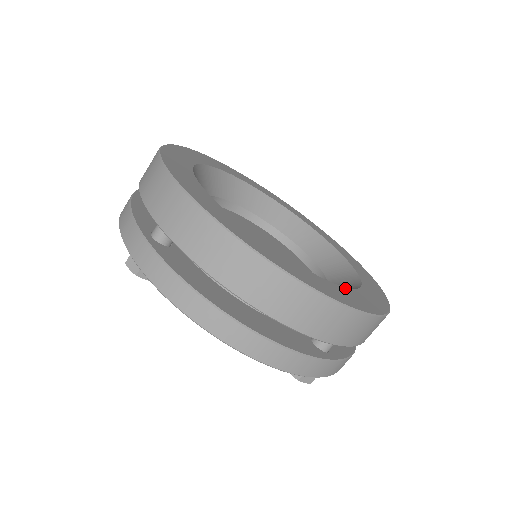
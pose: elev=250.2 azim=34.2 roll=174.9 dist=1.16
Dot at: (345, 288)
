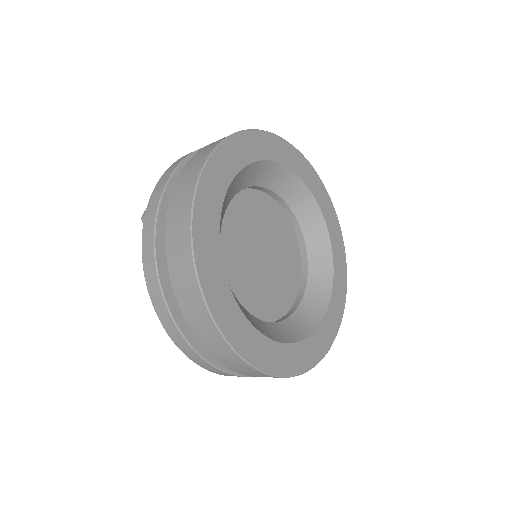
Dot at: (334, 283)
